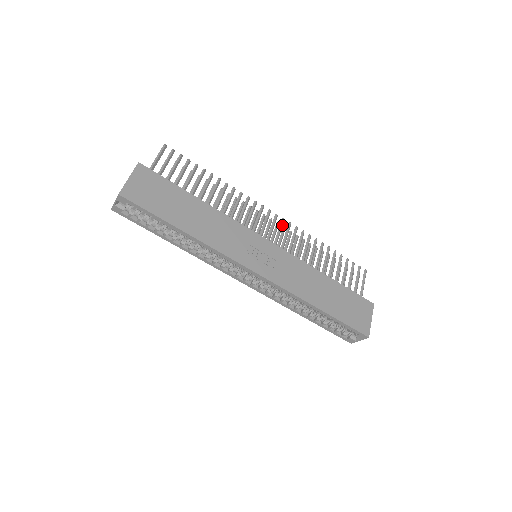
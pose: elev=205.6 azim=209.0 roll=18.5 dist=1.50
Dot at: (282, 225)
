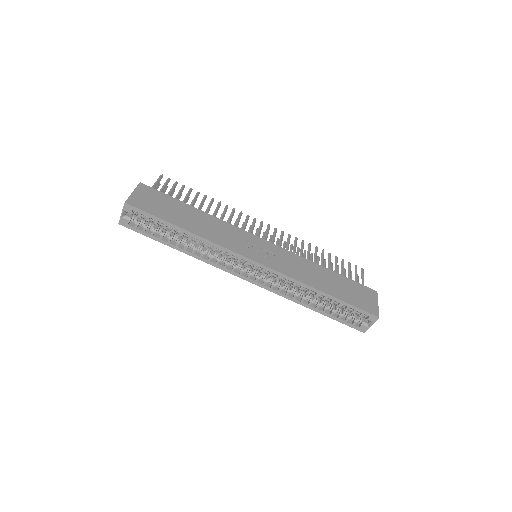
Dot at: (276, 232)
